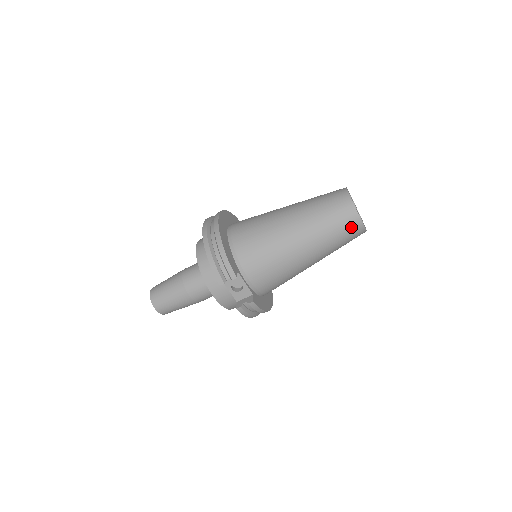
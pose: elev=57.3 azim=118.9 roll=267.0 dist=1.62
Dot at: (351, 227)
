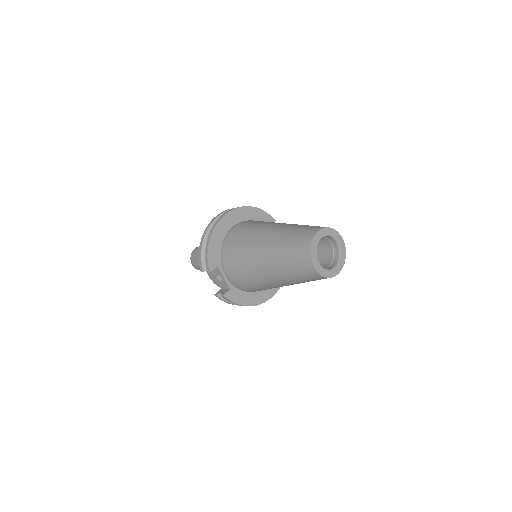
Dot at: (305, 269)
